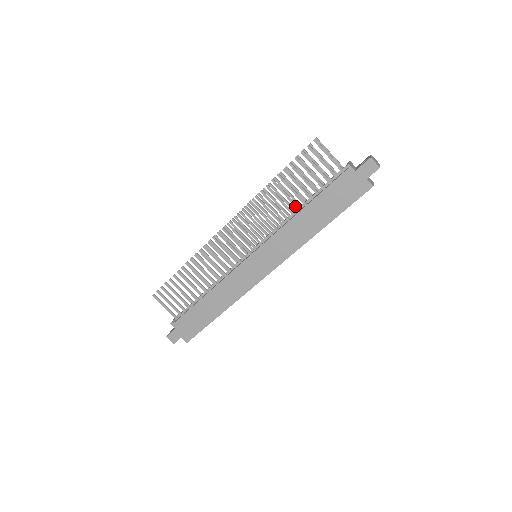
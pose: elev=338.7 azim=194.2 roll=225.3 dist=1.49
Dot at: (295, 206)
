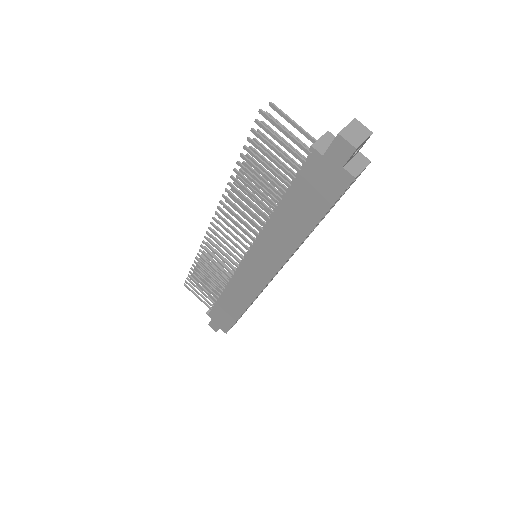
Dot at: (270, 202)
